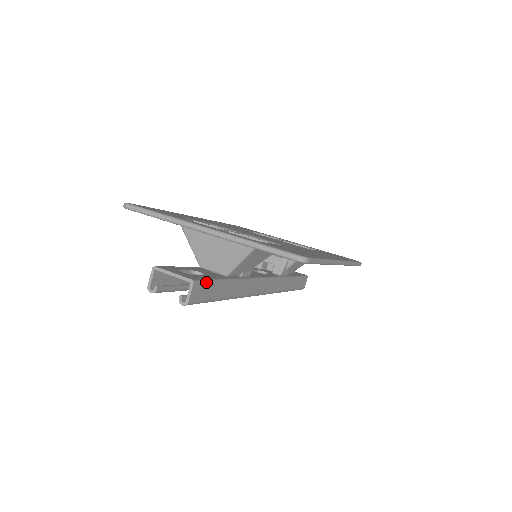
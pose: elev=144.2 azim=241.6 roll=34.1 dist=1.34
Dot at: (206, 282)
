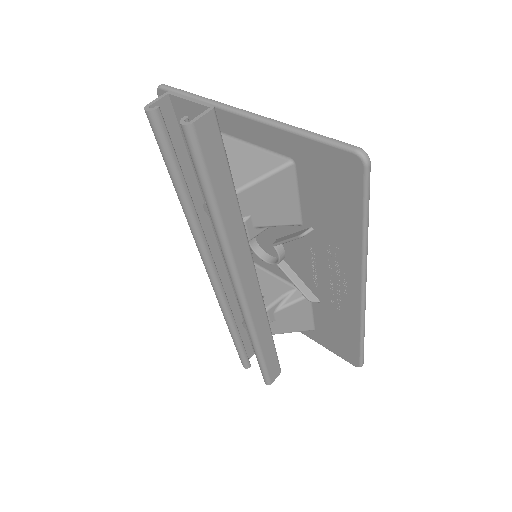
Dot at: (221, 139)
